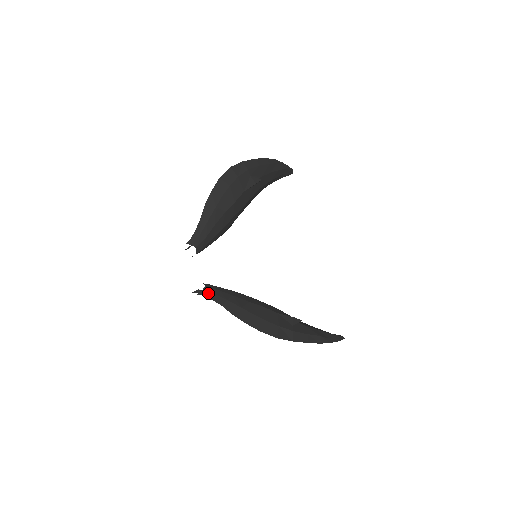
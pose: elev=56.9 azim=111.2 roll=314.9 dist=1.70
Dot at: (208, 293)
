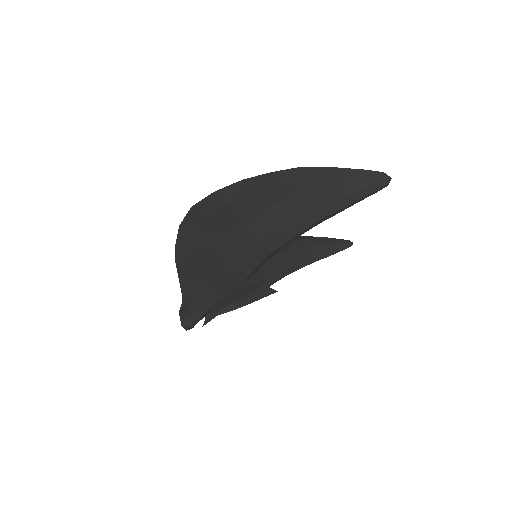
Dot at: (185, 298)
